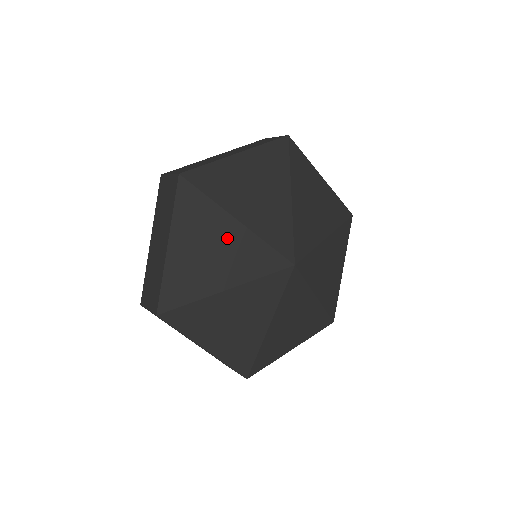
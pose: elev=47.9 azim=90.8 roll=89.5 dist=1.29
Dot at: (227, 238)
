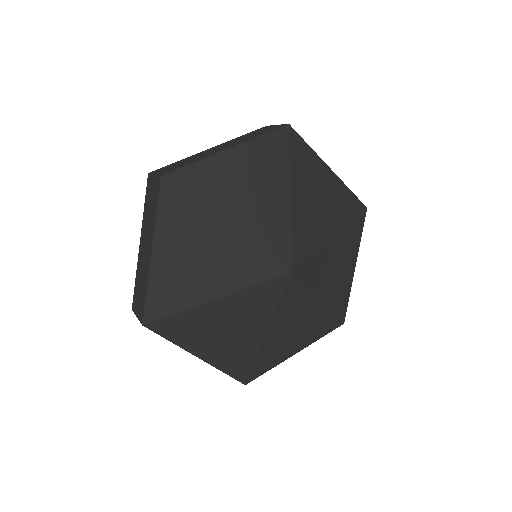
Dot at: (215, 244)
